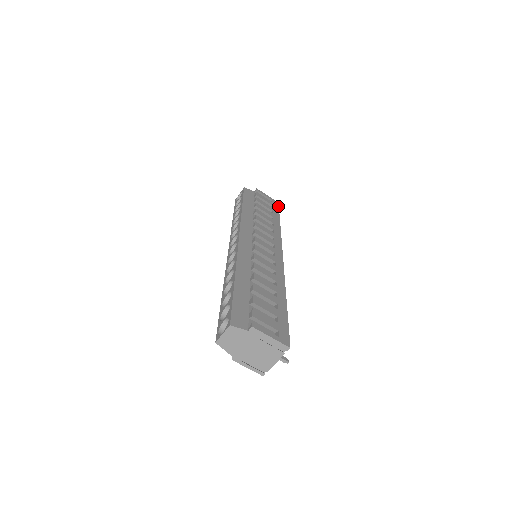
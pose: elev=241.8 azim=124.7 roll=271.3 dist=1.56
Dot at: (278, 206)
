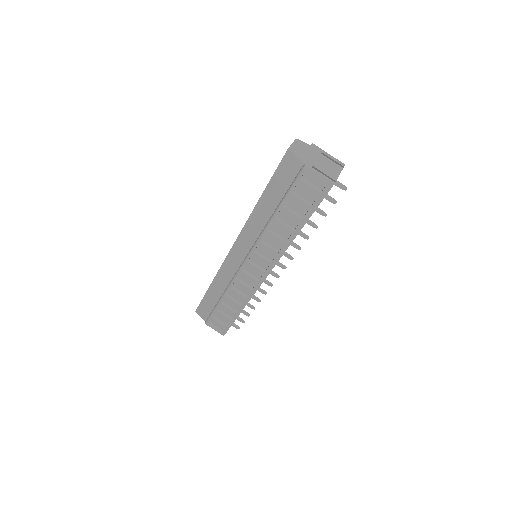
Dot at: occluded
